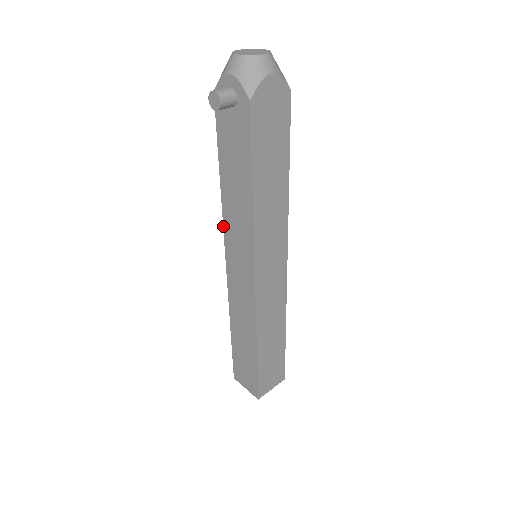
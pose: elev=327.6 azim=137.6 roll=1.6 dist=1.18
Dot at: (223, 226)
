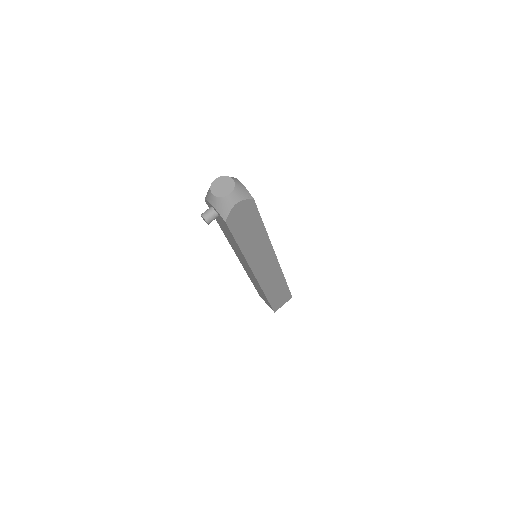
Dot at: (231, 246)
